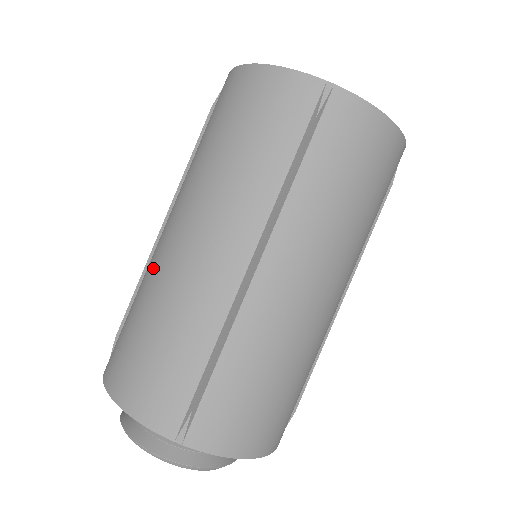
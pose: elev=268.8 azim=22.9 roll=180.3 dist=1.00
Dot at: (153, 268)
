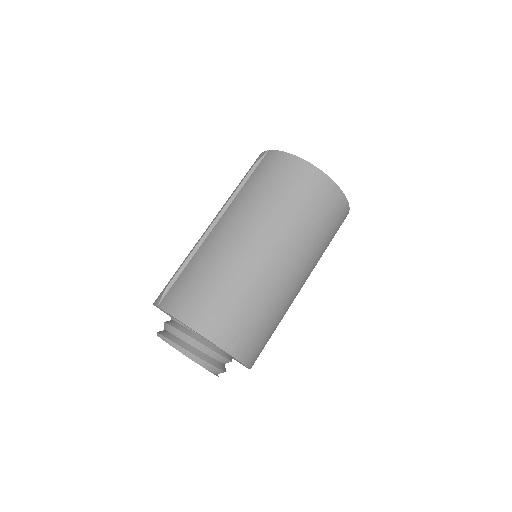
Dot at: occluded
